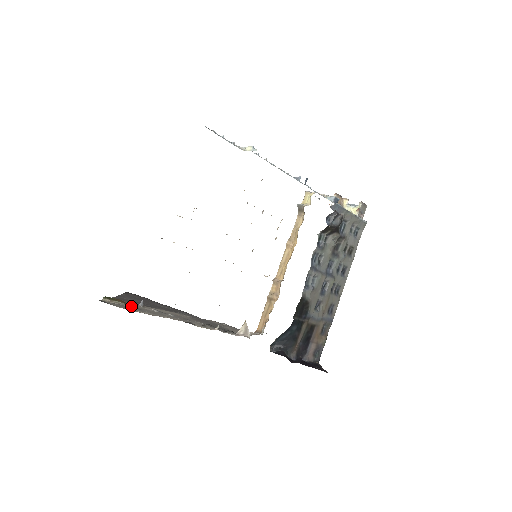
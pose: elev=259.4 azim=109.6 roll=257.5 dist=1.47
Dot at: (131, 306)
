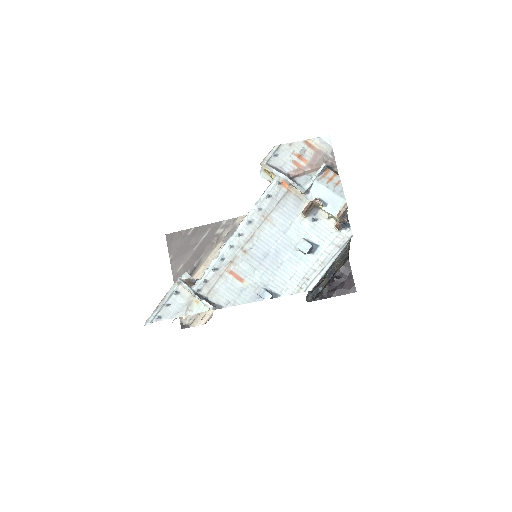
Dot at: occluded
